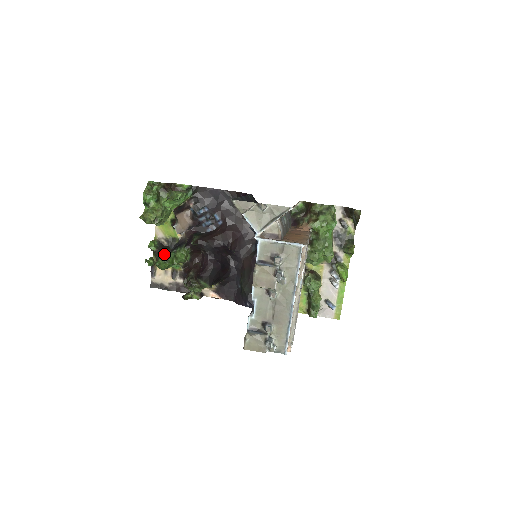
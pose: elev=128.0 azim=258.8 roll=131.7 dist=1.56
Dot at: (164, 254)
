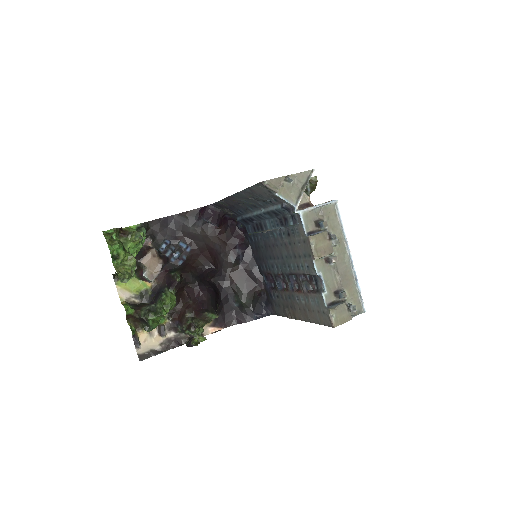
Dot at: (149, 309)
